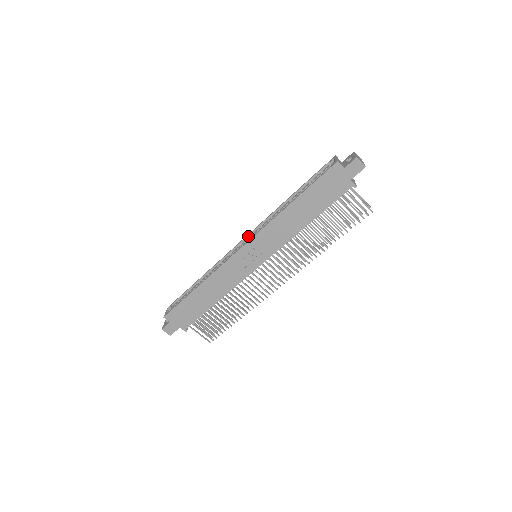
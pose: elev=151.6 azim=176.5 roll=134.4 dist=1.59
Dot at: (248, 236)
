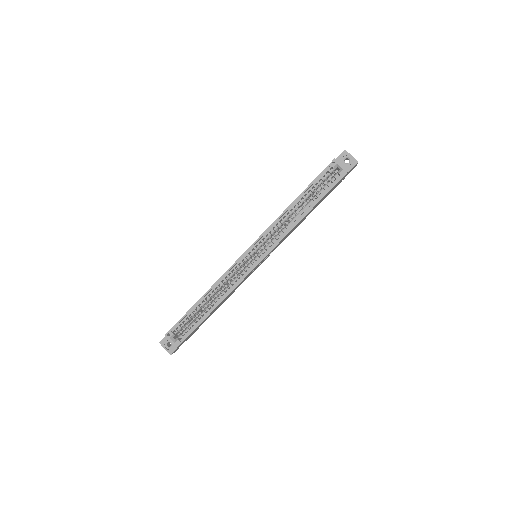
Dot at: (253, 246)
